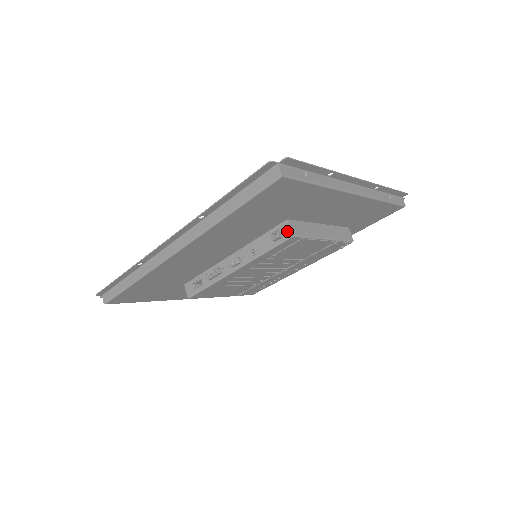
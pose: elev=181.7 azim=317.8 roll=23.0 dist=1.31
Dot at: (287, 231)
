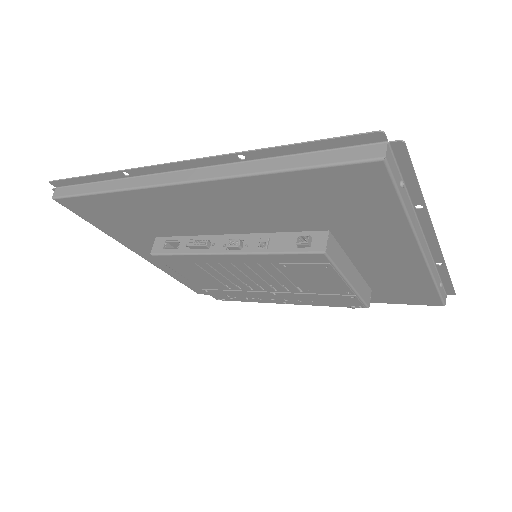
Dot at: (321, 243)
